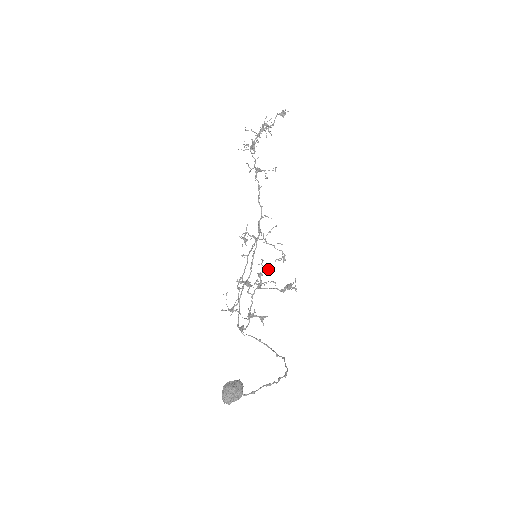
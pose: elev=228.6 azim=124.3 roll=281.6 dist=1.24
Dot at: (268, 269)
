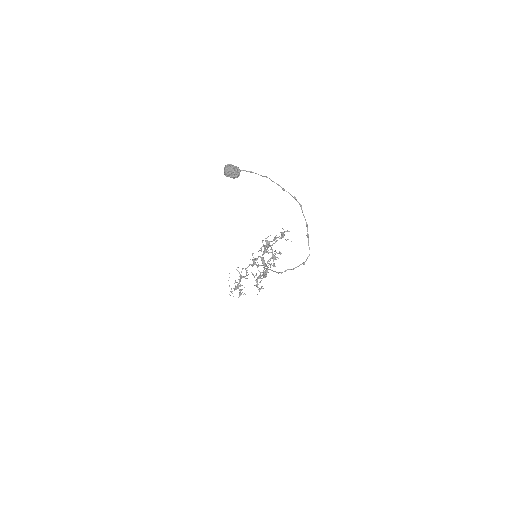
Dot at: occluded
